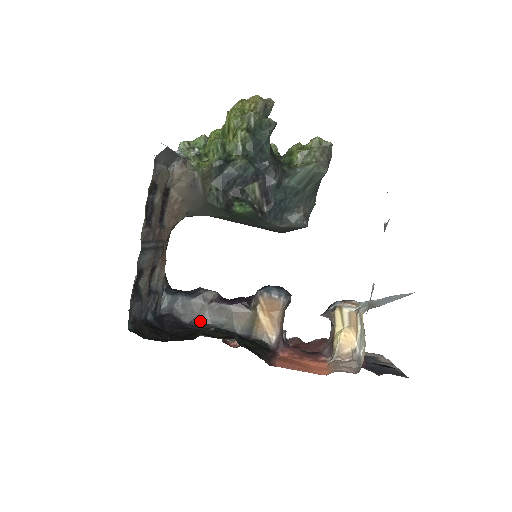
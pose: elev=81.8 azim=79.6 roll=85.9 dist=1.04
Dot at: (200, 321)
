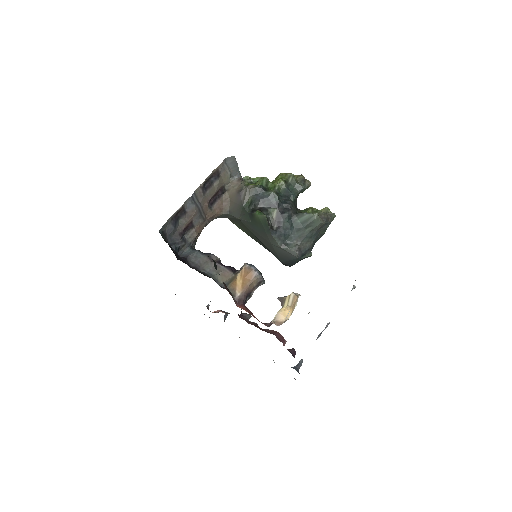
Dot at: (200, 269)
